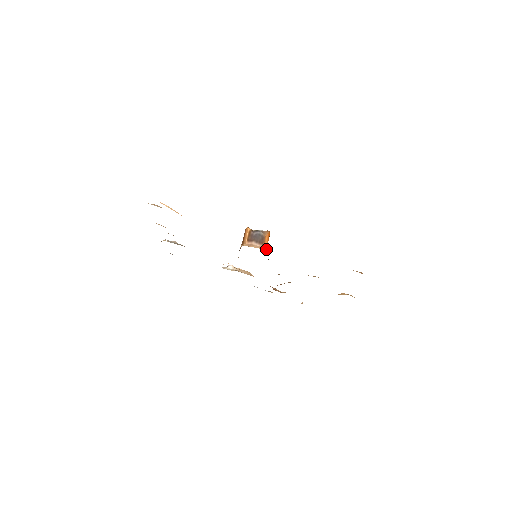
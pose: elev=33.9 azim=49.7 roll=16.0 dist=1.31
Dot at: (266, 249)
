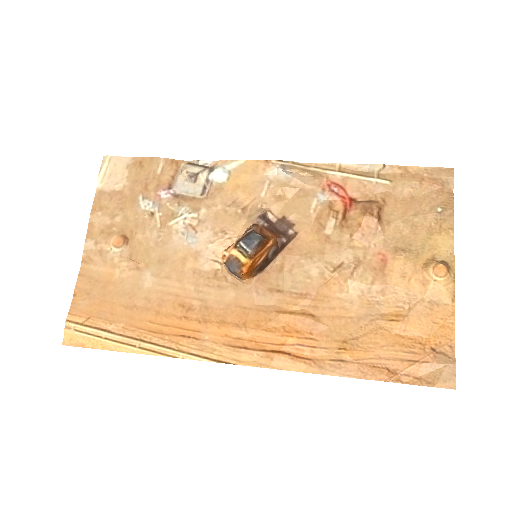
Dot at: (246, 282)
